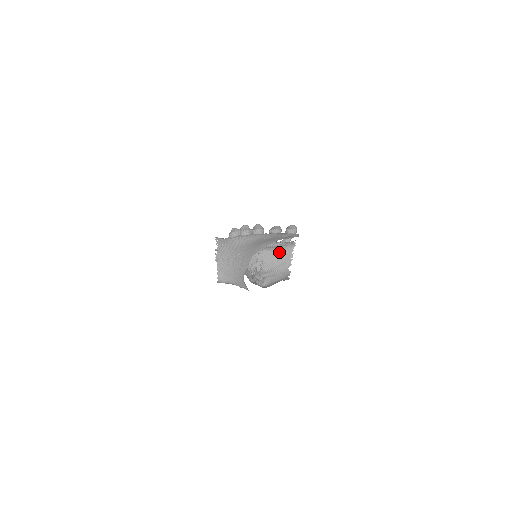
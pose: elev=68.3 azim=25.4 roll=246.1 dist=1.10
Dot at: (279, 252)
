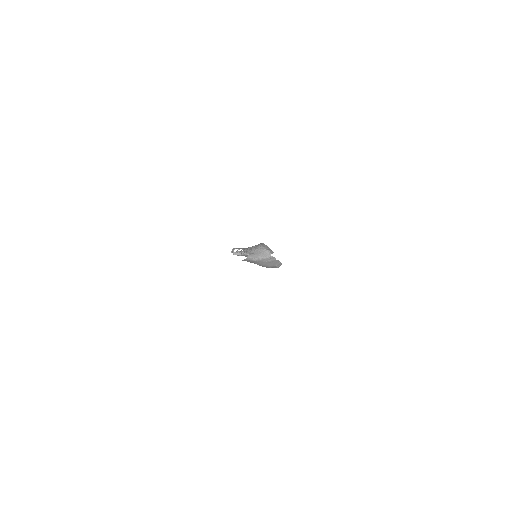
Dot at: occluded
